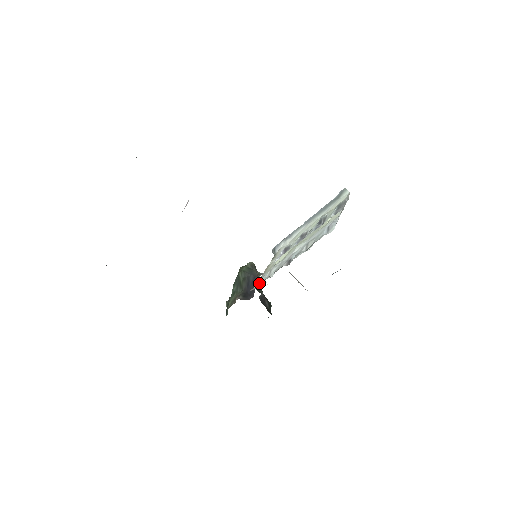
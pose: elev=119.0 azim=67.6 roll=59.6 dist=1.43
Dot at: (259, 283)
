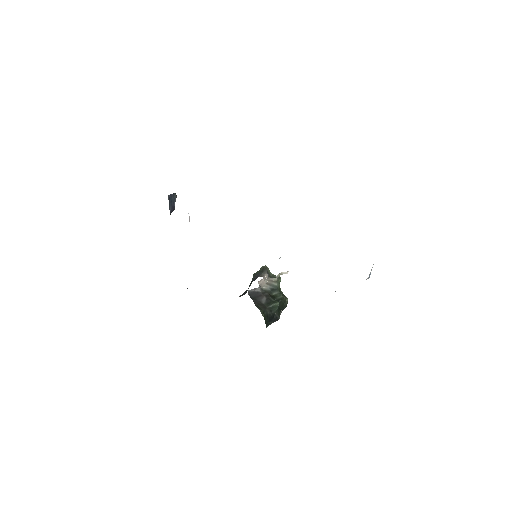
Dot at: occluded
